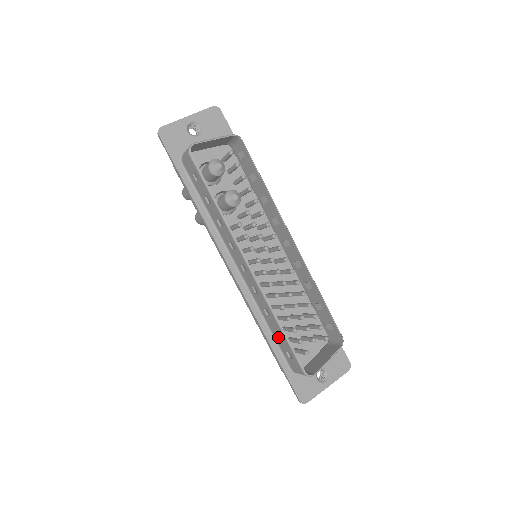
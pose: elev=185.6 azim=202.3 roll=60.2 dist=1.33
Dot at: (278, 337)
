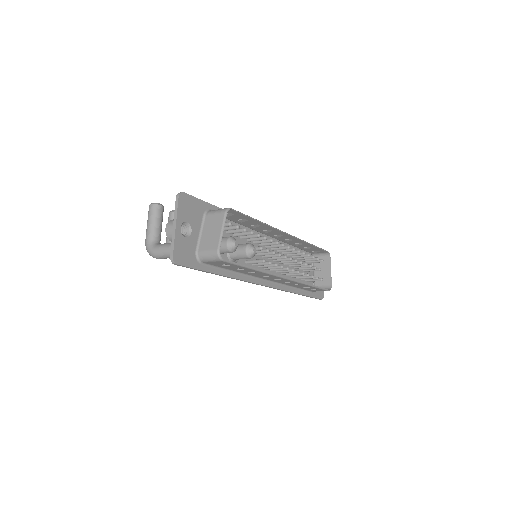
Dot at: (305, 288)
